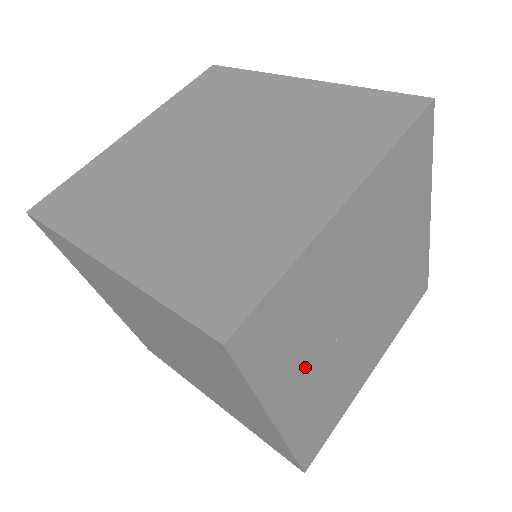
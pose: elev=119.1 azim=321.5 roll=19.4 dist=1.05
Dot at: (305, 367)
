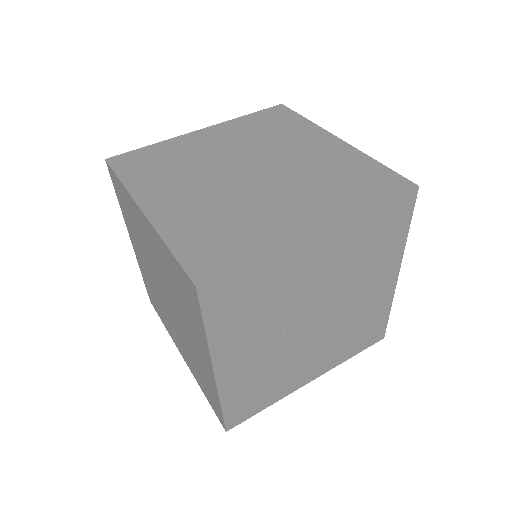
Dot at: (252, 340)
